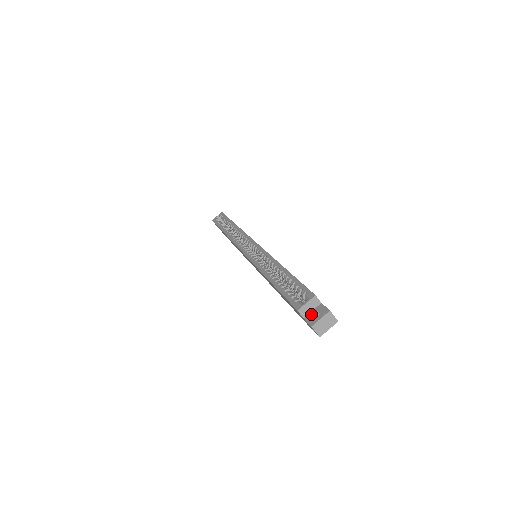
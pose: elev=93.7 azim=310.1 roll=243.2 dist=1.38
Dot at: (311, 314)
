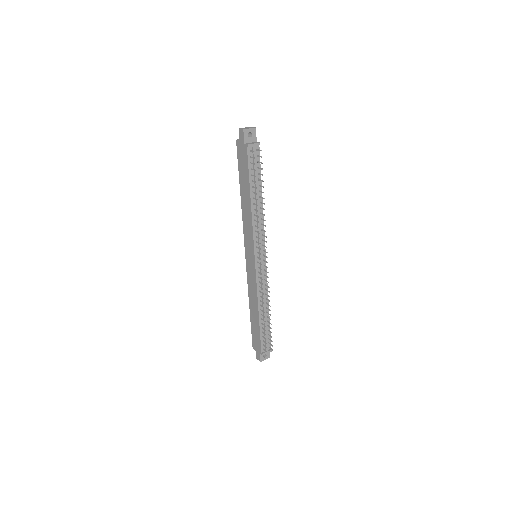
Dot at: occluded
